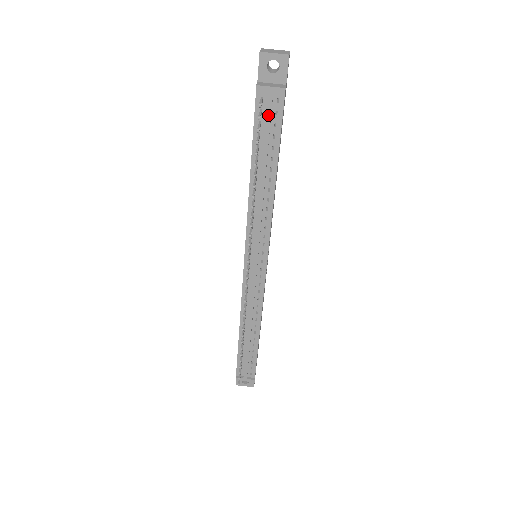
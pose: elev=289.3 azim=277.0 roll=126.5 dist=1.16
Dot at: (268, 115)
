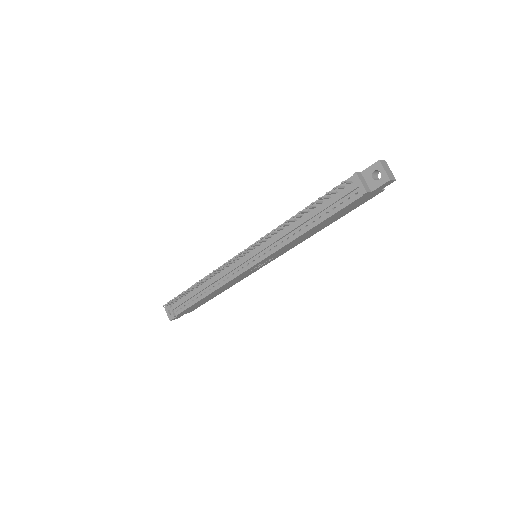
Dot at: (344, 194)
